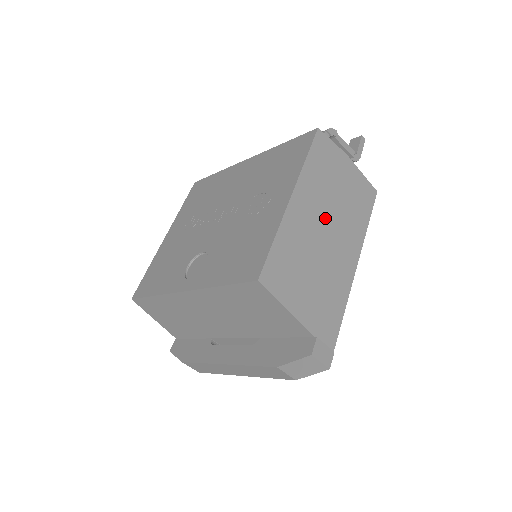
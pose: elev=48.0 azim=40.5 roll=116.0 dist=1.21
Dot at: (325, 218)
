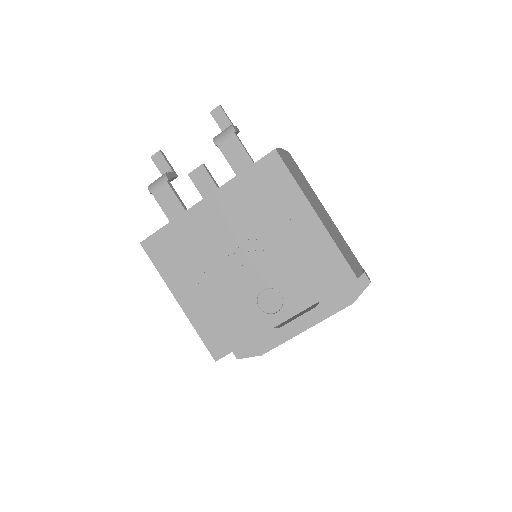
Dot at: (316, 205)
